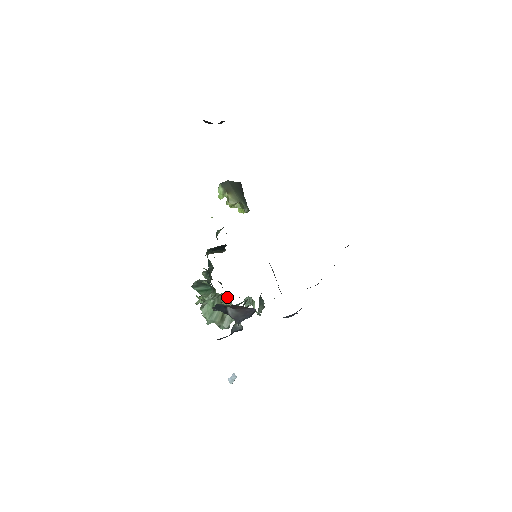
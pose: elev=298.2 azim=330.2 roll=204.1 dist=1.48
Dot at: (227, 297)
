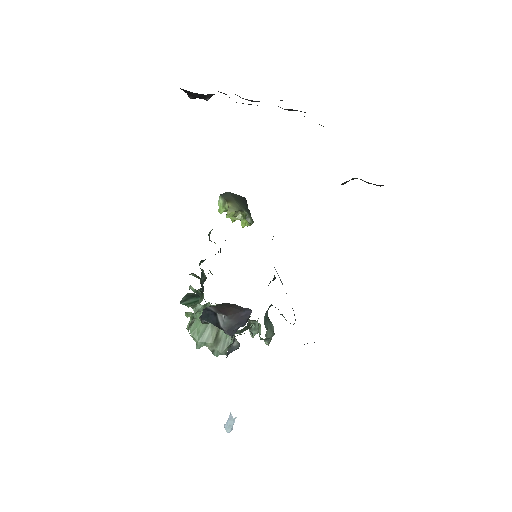
Dot at: occluded
